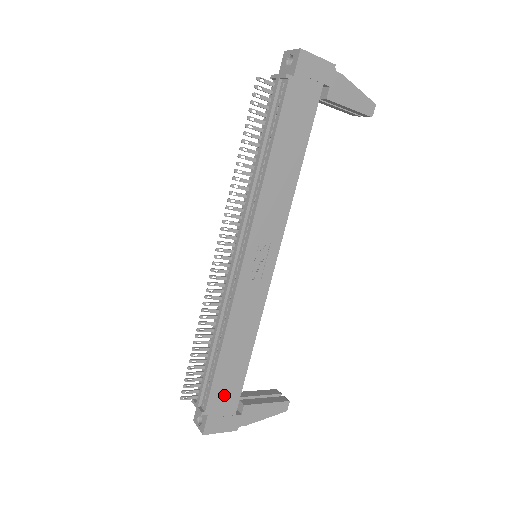
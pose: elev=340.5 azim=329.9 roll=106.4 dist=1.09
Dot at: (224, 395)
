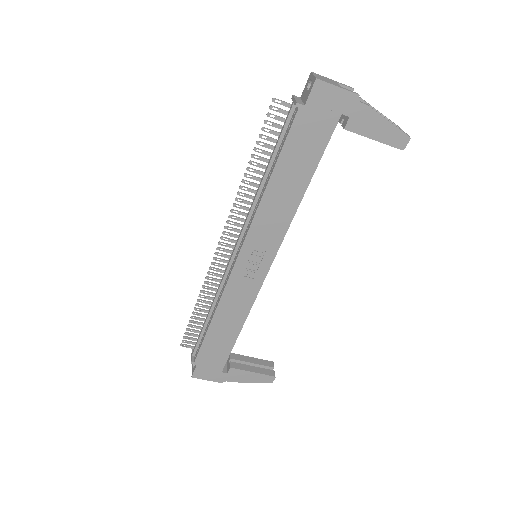
Dot at: (212, 355)
